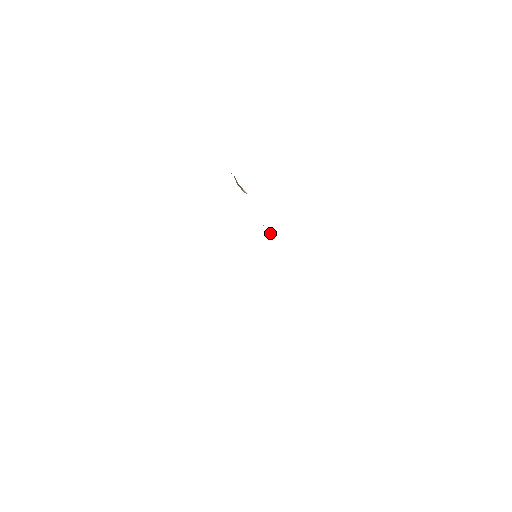
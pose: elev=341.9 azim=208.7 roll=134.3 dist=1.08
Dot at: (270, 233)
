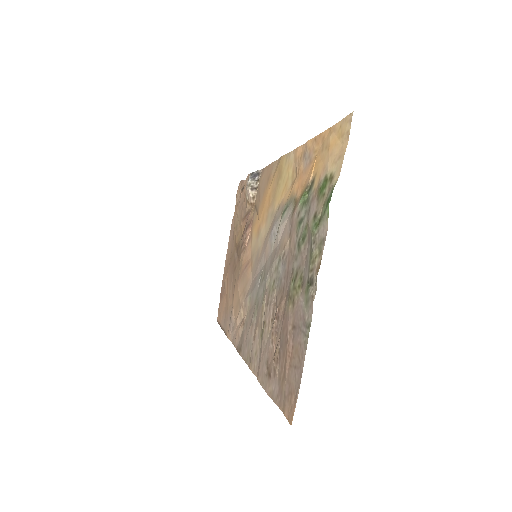
Dot at: (248, 241)
